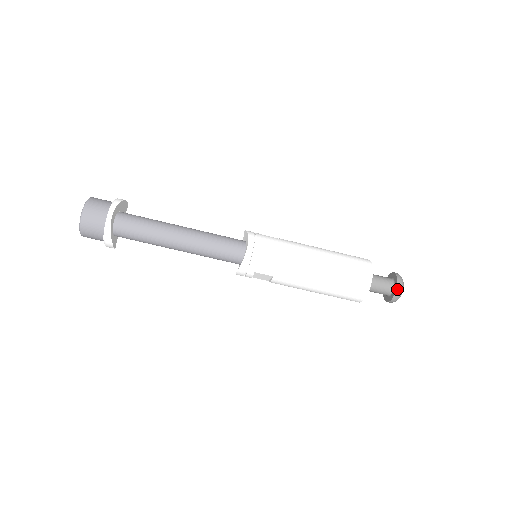
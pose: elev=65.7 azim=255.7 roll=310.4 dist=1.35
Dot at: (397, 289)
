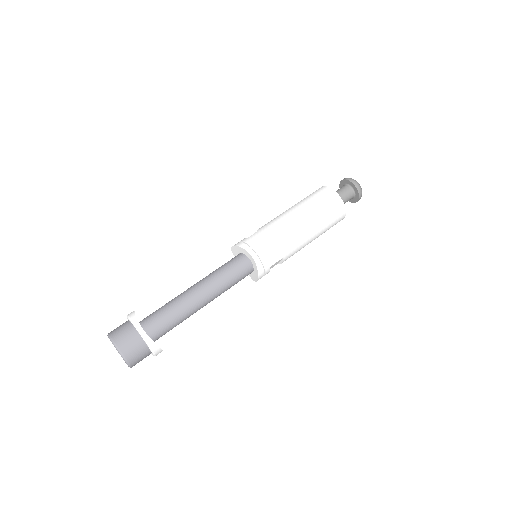
Dot at: (357, 188)
